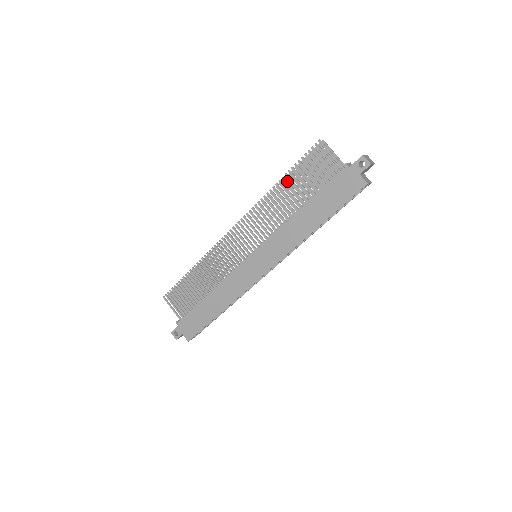
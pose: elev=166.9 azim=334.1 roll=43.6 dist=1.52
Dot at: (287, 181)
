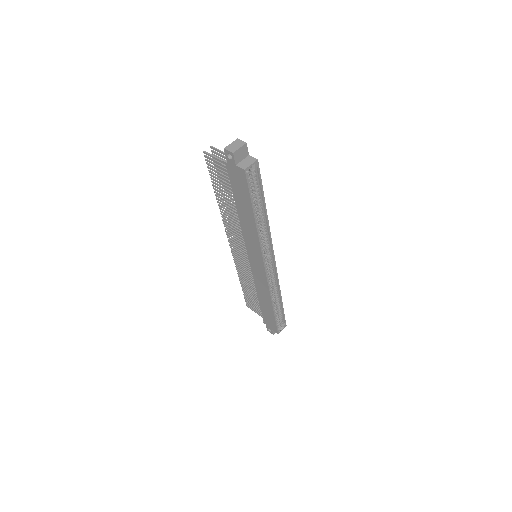
Dot at: (218, 193)
